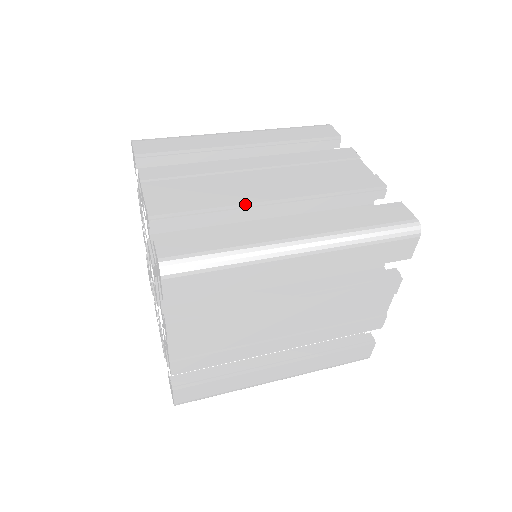
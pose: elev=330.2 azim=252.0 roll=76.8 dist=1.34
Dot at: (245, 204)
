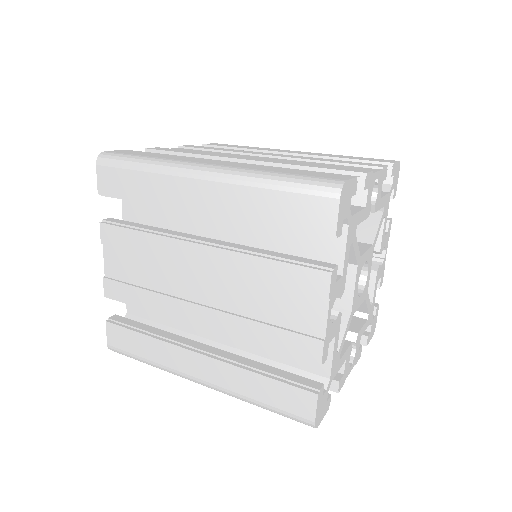
Dot at: (215, 156)
